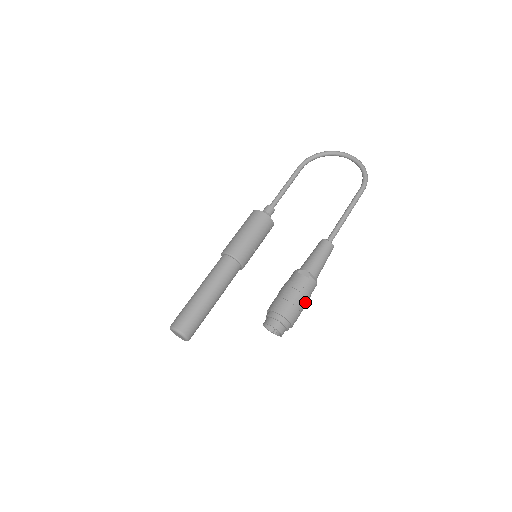
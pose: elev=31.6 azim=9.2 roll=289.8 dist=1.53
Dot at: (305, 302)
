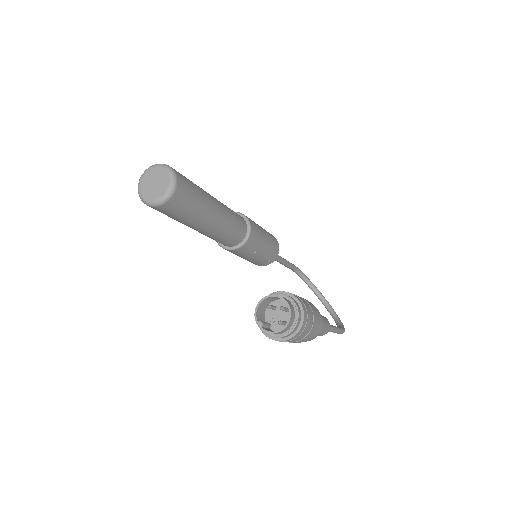
Dot at: (311, 333)
